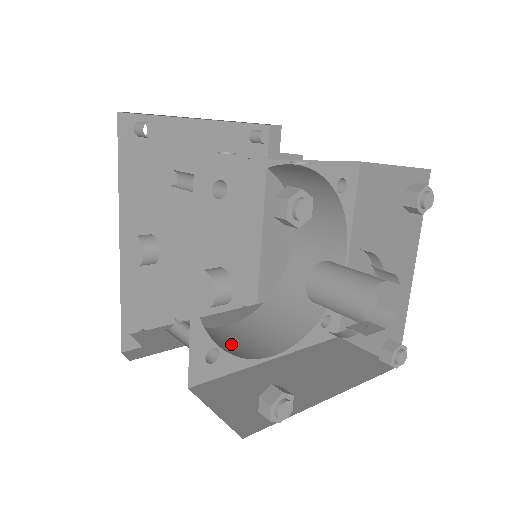
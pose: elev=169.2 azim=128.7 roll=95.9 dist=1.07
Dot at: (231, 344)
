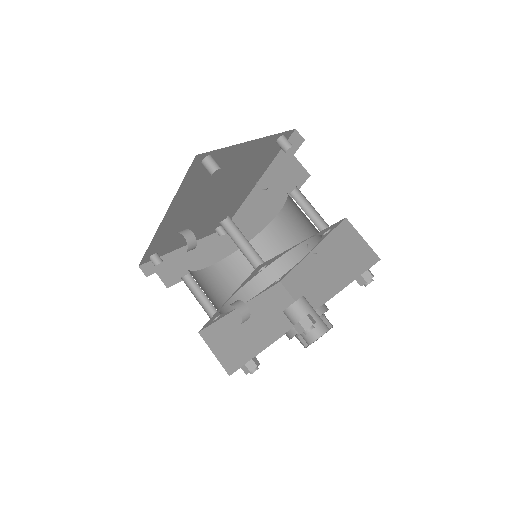
Dot at: (220, 291)
